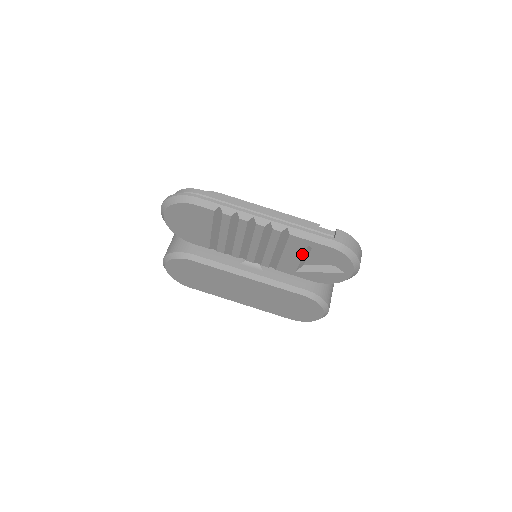
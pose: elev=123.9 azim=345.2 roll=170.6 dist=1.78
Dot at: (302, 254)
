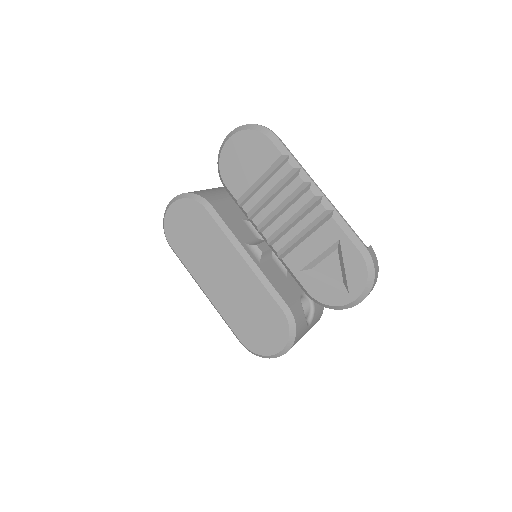
Dot at: (325, 249)
